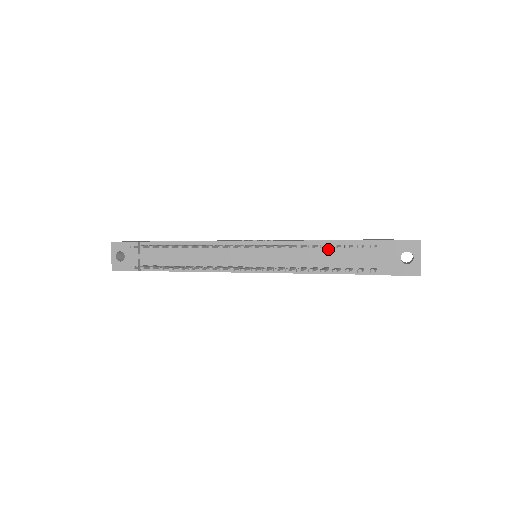
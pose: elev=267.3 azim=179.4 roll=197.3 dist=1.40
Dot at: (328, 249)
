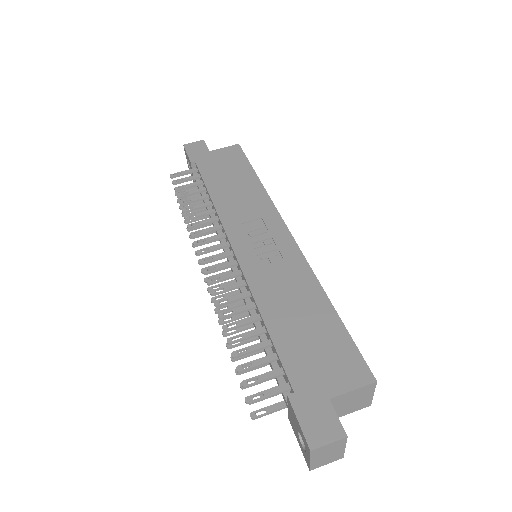
Dot at: (266, 334)
